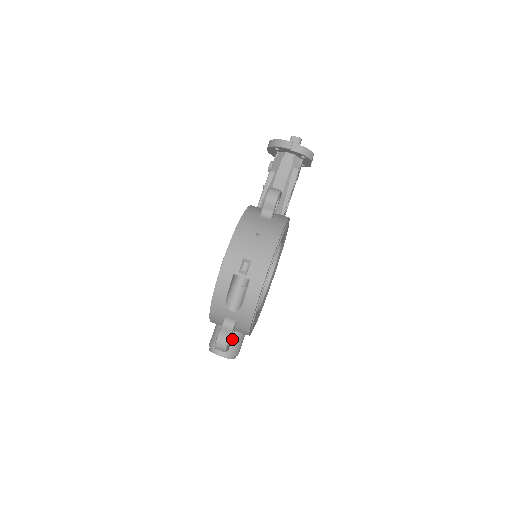
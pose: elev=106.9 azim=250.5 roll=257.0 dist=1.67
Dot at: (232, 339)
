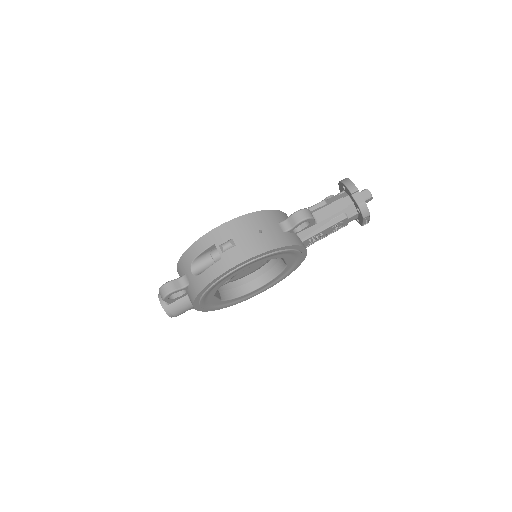
Dot at: (180, 299)
